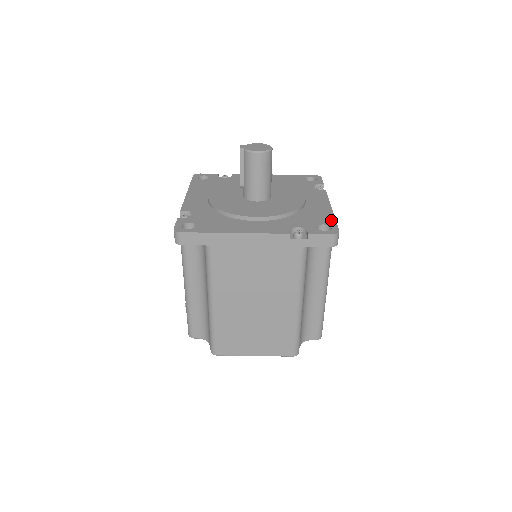
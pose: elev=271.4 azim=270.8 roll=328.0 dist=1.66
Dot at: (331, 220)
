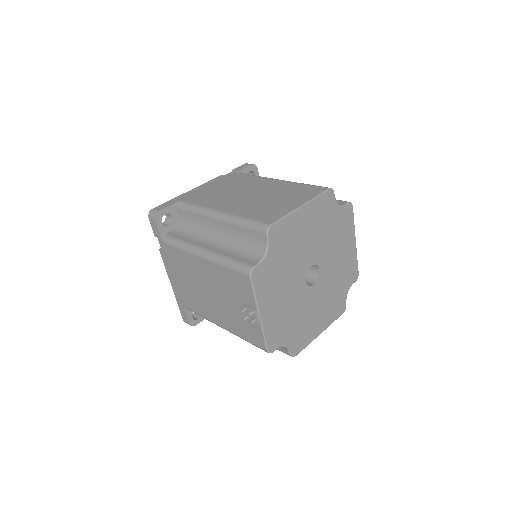
Dot at: occluded
